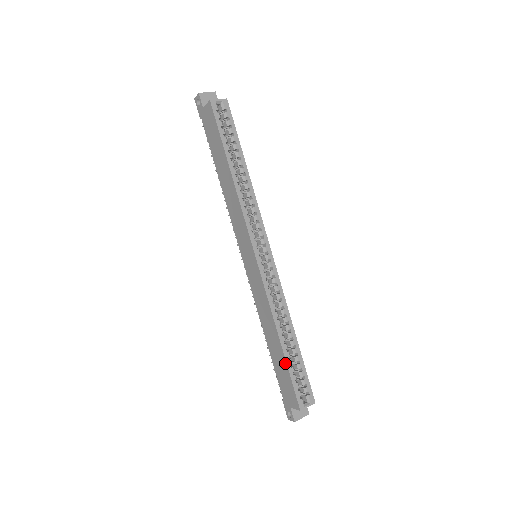
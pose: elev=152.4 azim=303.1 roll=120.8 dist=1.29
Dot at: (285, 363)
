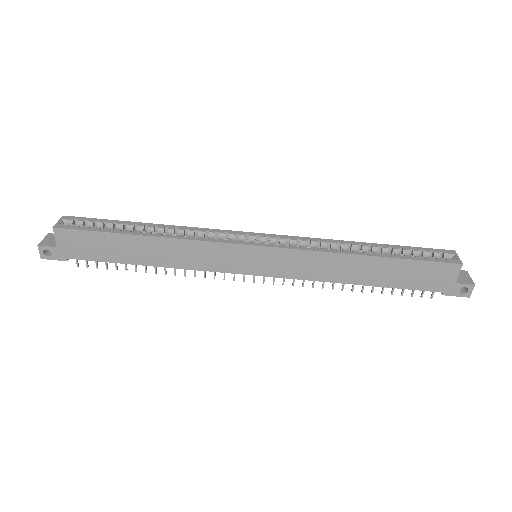
Dot at: (398, 261)
